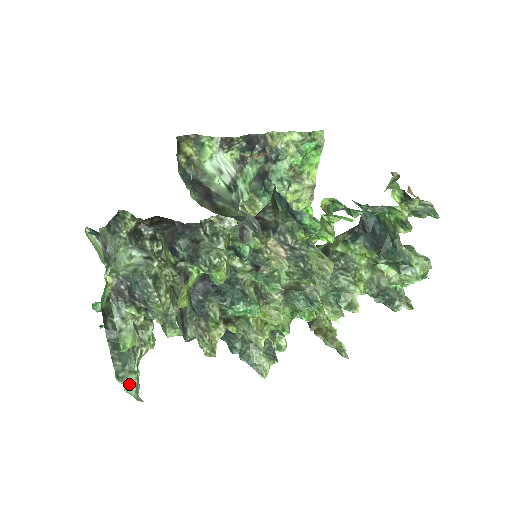
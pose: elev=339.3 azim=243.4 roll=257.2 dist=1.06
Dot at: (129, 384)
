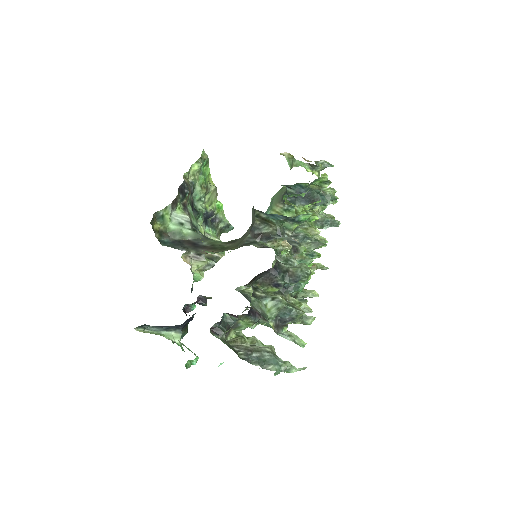
Dot at: (291, 368)
